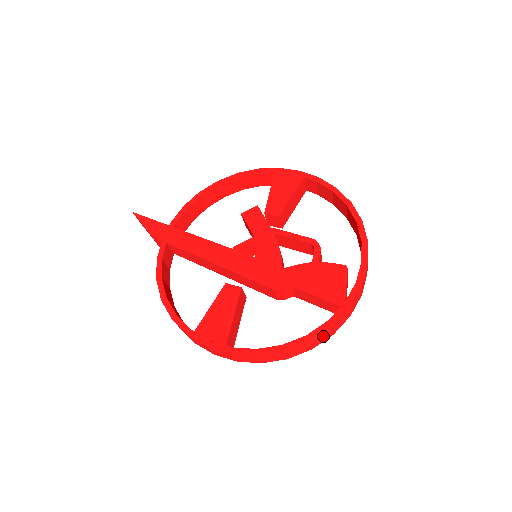
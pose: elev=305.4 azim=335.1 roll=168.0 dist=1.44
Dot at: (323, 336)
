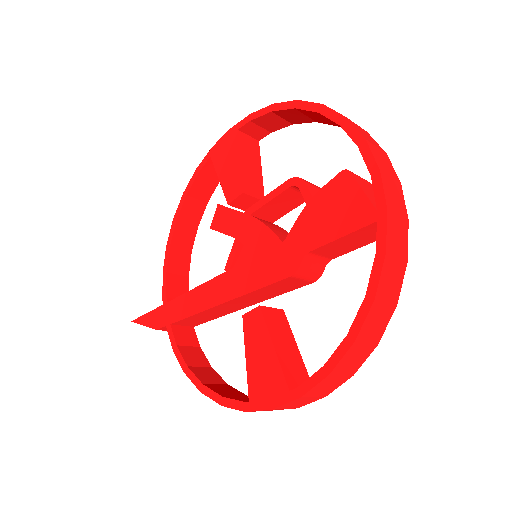
Dot at: (391, 278)
